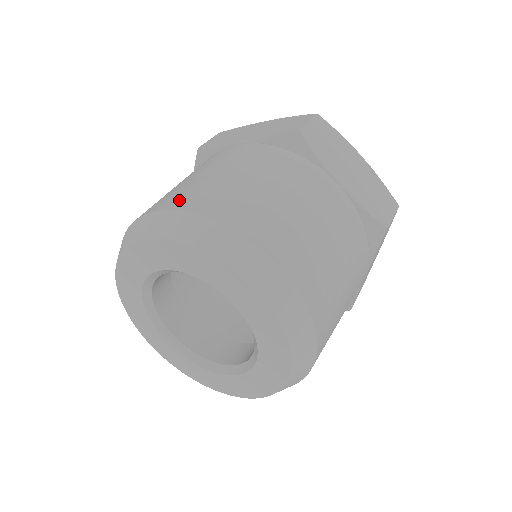
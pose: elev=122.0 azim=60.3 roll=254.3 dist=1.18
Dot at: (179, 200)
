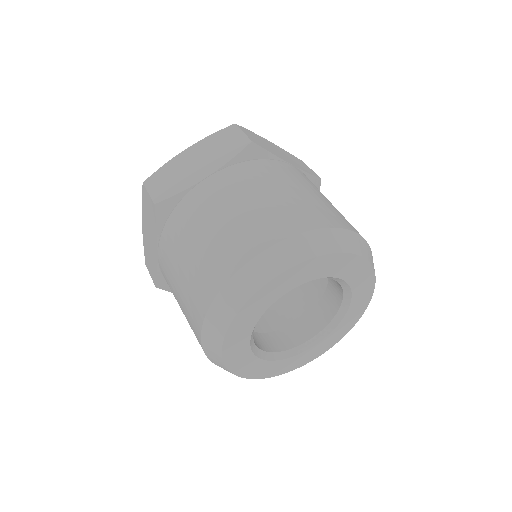
Dot at: (258, 238)
